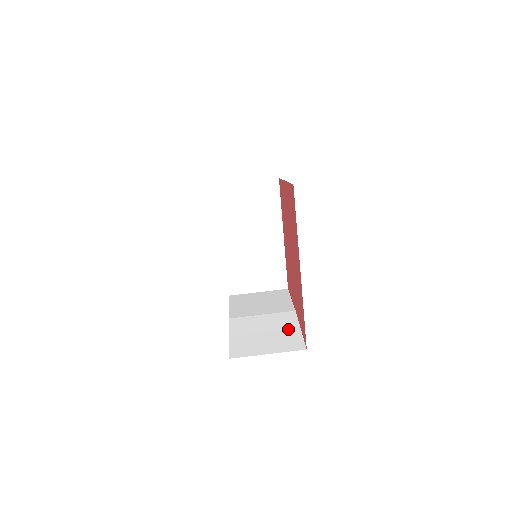
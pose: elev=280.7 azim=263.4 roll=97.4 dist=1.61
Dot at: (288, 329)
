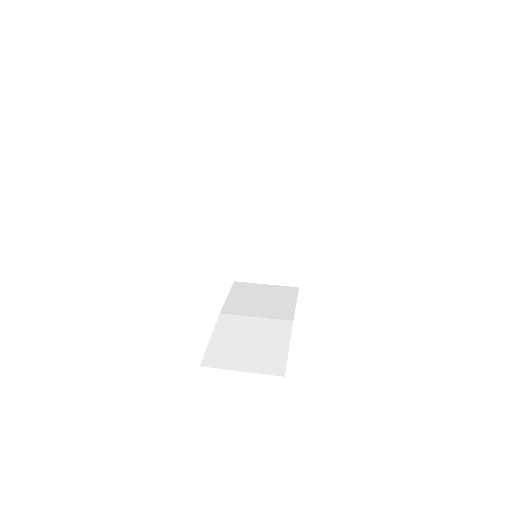
Dot at: (275, 344)
